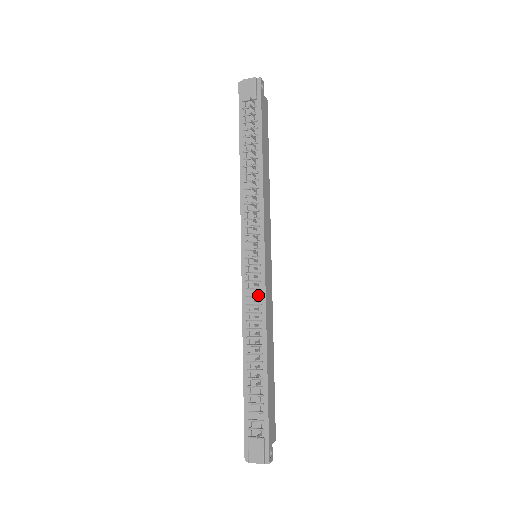
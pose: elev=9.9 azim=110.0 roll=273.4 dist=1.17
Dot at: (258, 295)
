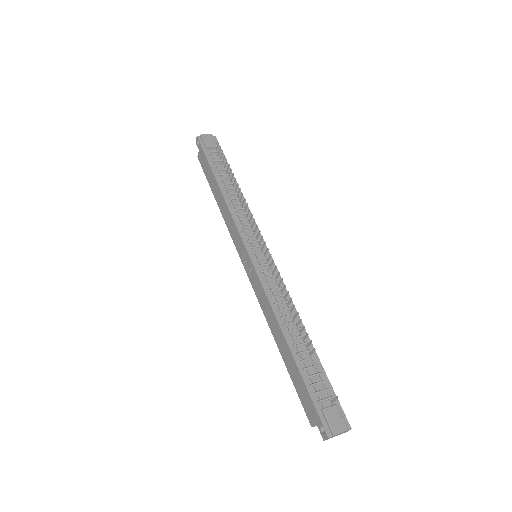
Dot at: (276, 281)
